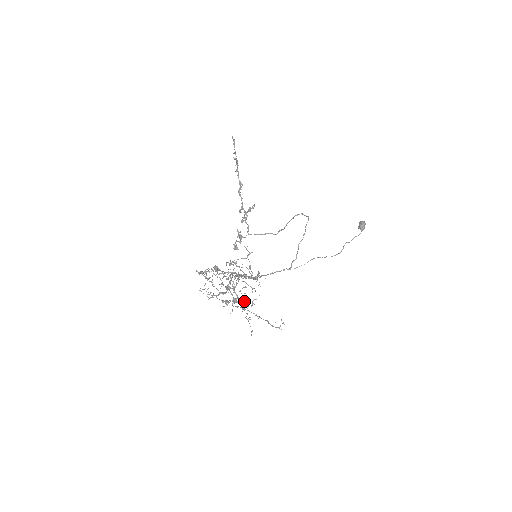
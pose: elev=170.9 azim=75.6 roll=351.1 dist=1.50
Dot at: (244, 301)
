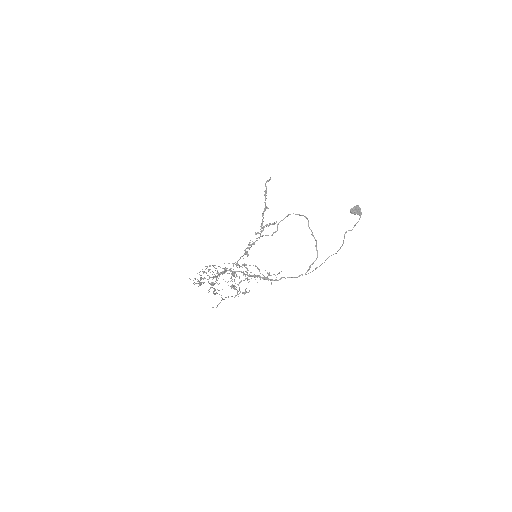
Dot at: (237, 291)
